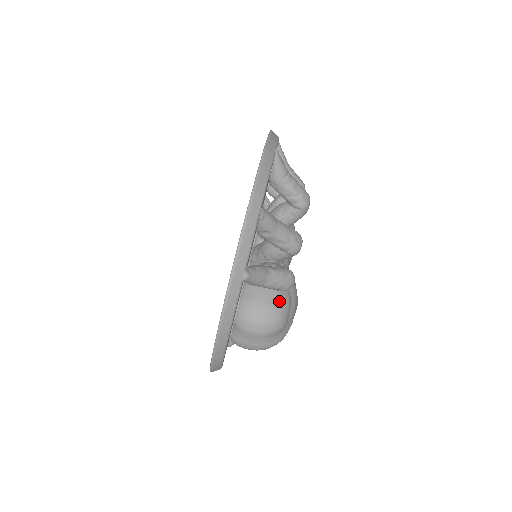
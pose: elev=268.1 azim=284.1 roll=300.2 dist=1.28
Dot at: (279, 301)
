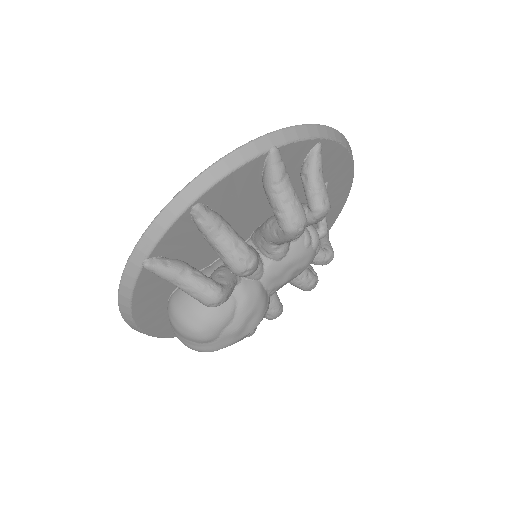
Dot at: (209, 312)
